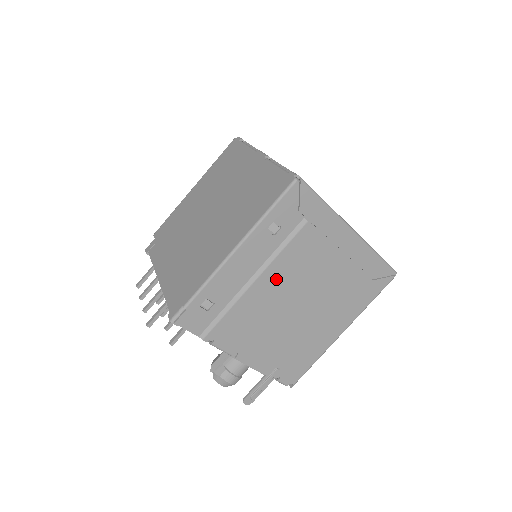
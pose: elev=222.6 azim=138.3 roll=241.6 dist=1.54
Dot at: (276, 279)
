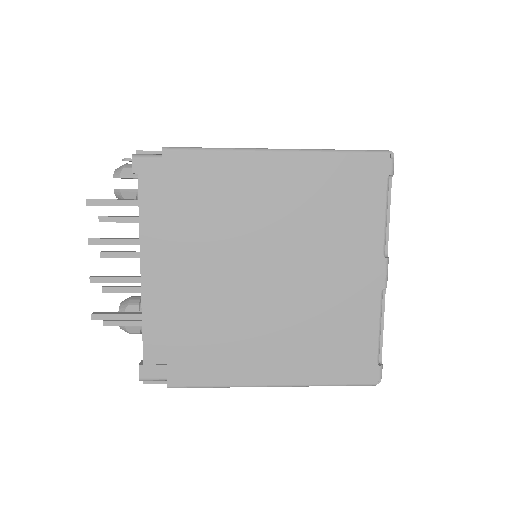
Dot at: occluded
